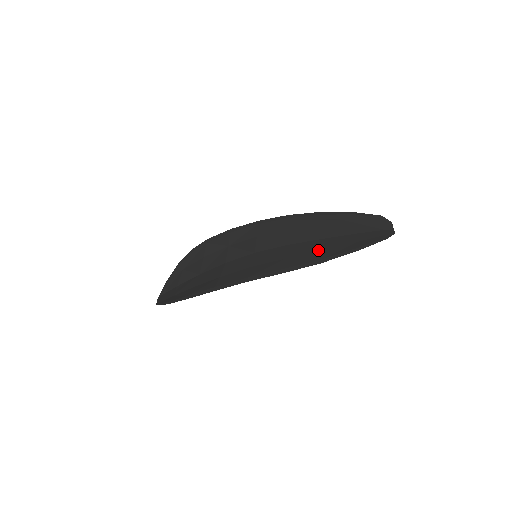
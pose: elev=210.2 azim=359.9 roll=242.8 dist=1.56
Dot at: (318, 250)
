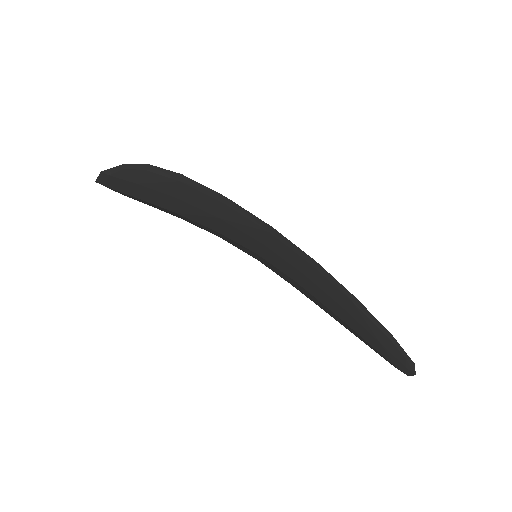
Dot at: occluded
